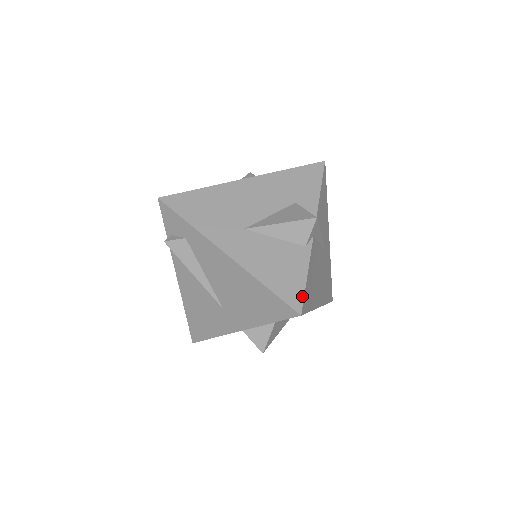
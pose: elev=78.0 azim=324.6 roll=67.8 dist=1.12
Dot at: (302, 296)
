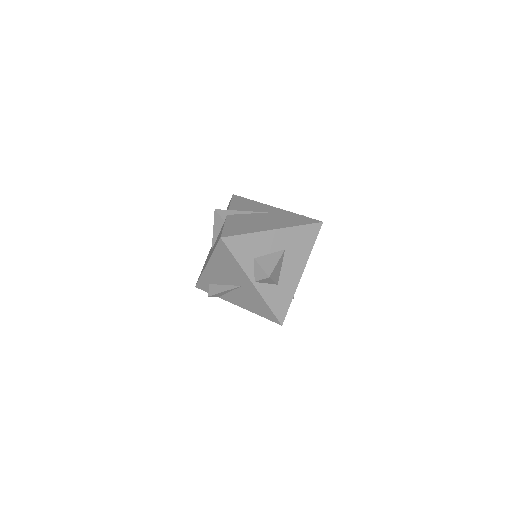
Dot at: (221, 233)
